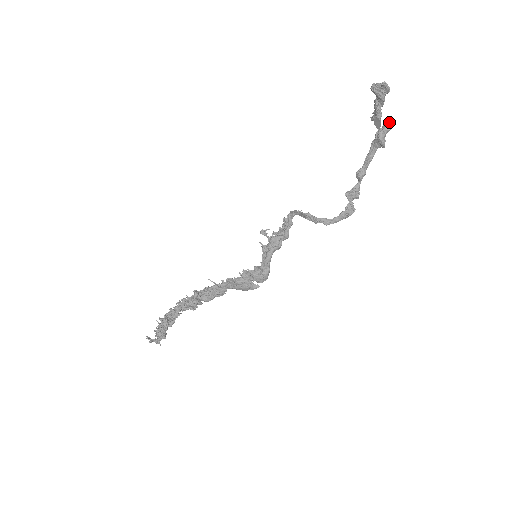
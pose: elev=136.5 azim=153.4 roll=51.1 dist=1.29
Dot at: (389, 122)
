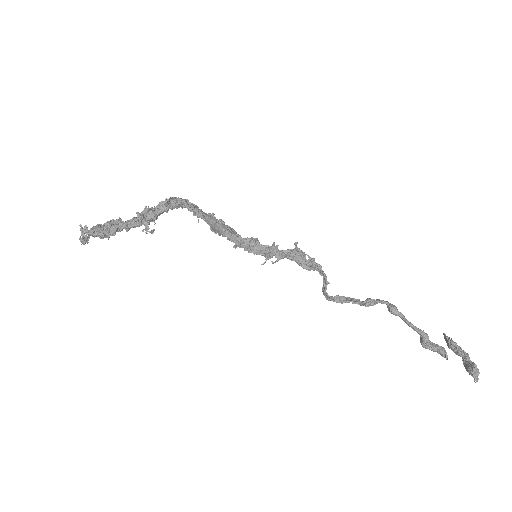
Dot at: (442, 356)
